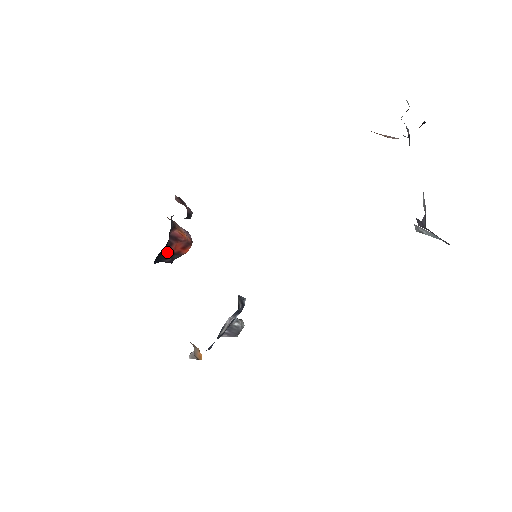
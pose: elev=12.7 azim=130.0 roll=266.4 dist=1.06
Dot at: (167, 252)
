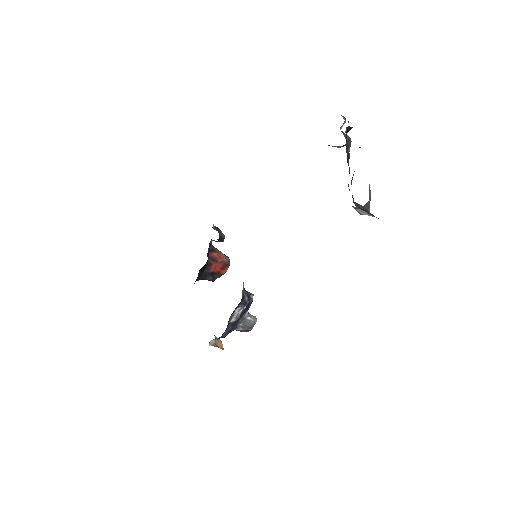
Dot at: (208, 271)
